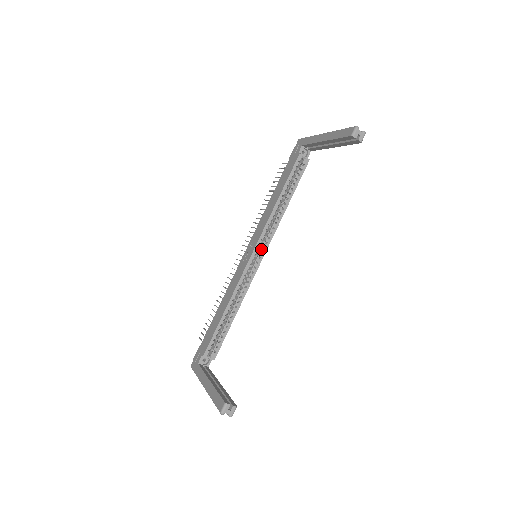
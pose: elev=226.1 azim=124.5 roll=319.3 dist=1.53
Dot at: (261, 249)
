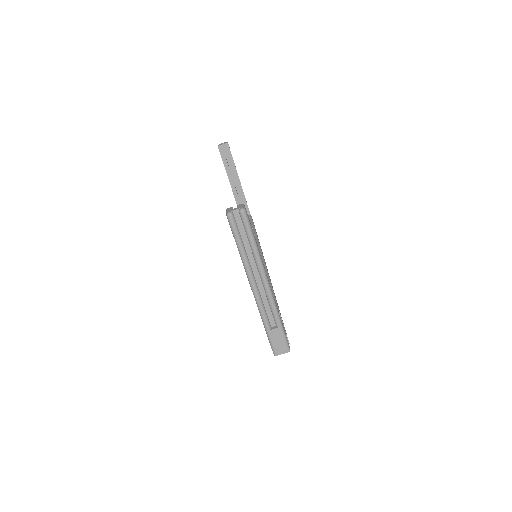
Dot at: occluded
